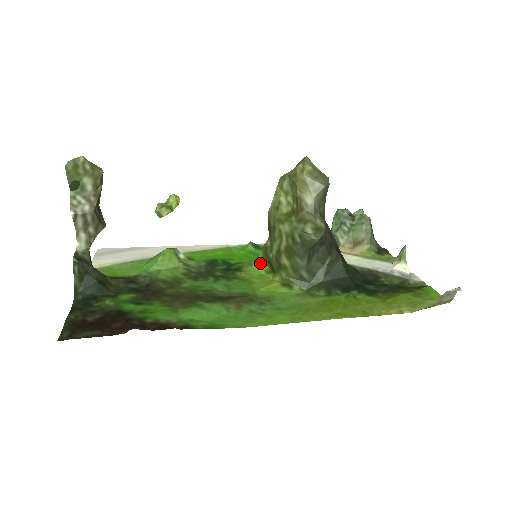
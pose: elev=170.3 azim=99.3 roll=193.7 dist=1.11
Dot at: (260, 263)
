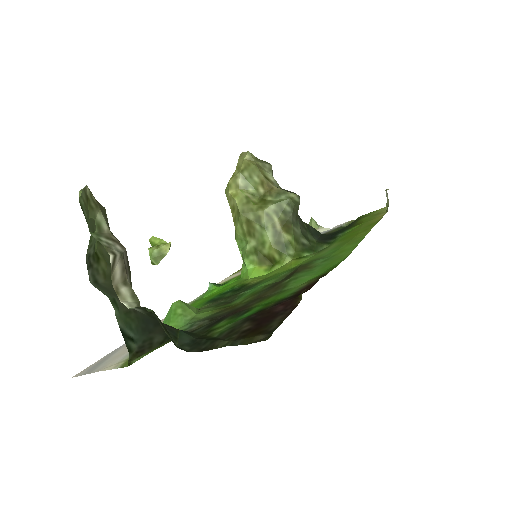
Dot at: (254, 270)
